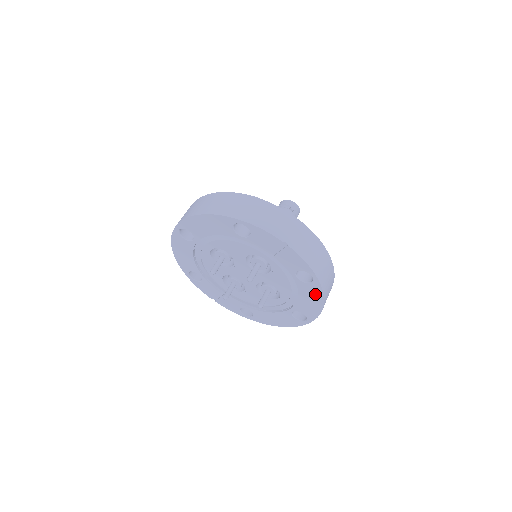
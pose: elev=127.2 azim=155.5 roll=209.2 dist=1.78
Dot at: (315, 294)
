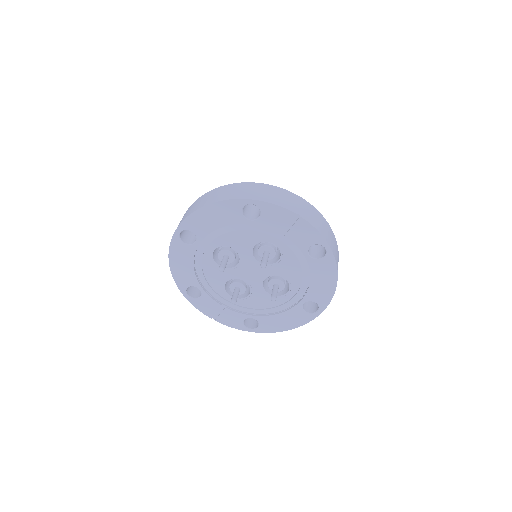
Dot at: (328, 271)
